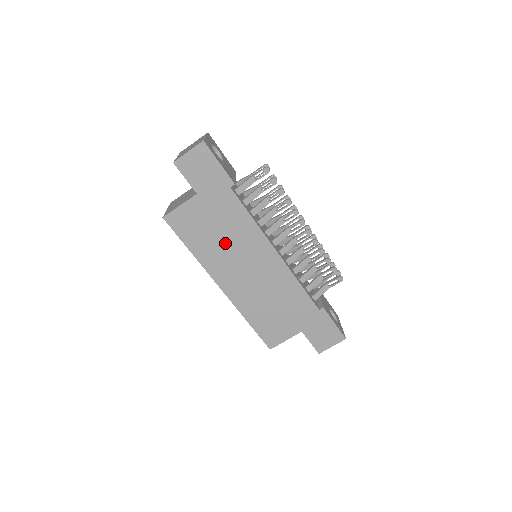
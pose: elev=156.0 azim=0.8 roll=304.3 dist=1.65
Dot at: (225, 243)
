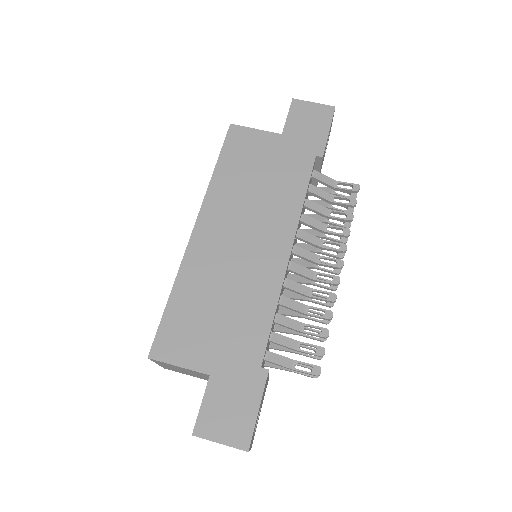
Dot at: (253, 193)
